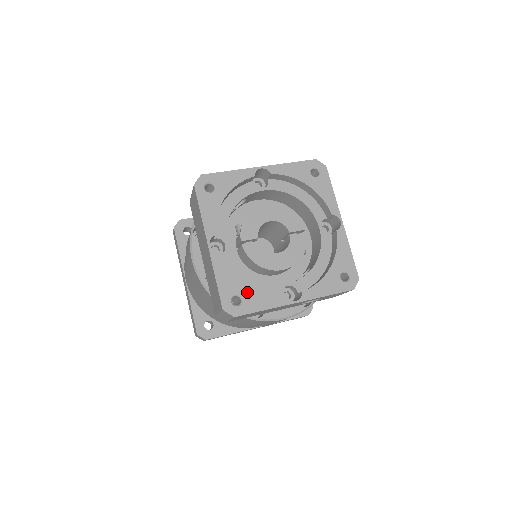
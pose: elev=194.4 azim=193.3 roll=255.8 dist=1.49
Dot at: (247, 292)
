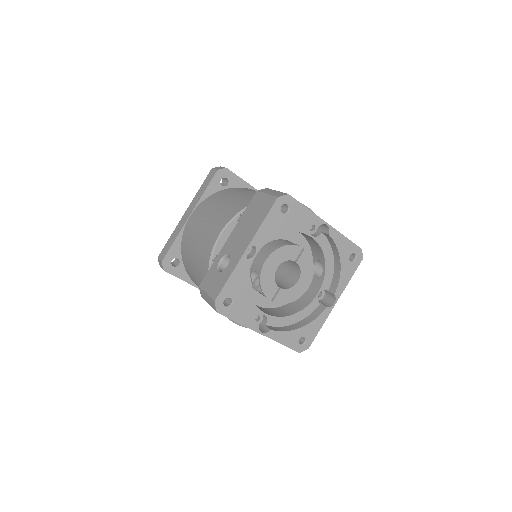
Dot at: (304, 330)
